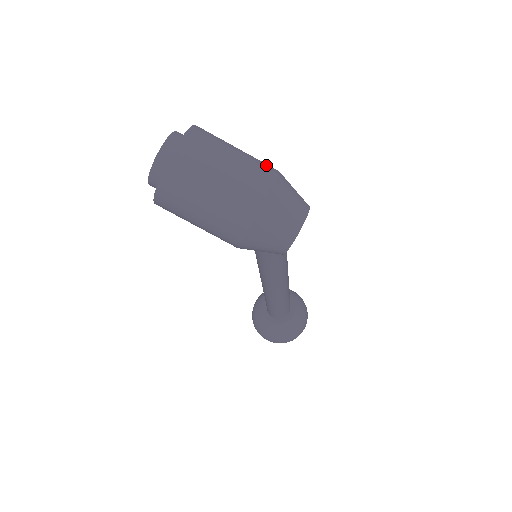
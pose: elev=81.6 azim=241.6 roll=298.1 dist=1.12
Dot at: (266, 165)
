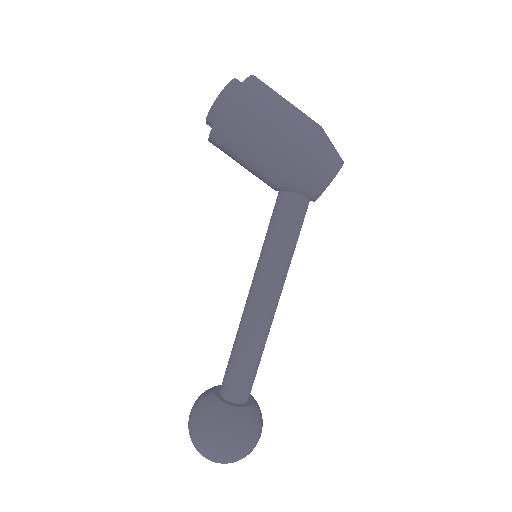
Dot at: occluded
